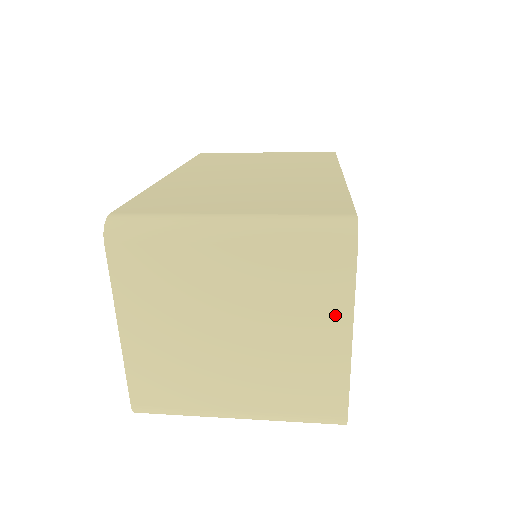
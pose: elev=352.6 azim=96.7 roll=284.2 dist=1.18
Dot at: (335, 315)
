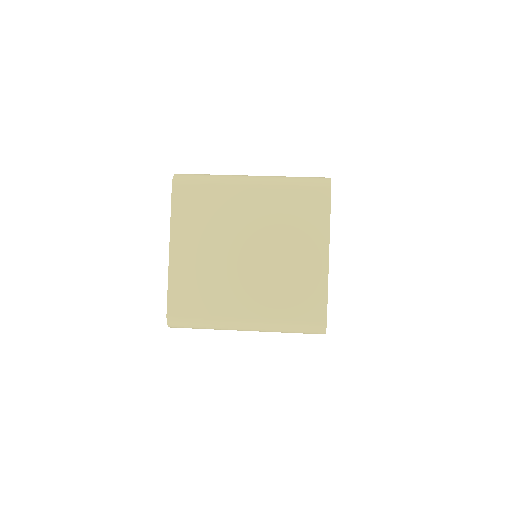
Dot at: (318, 238)
